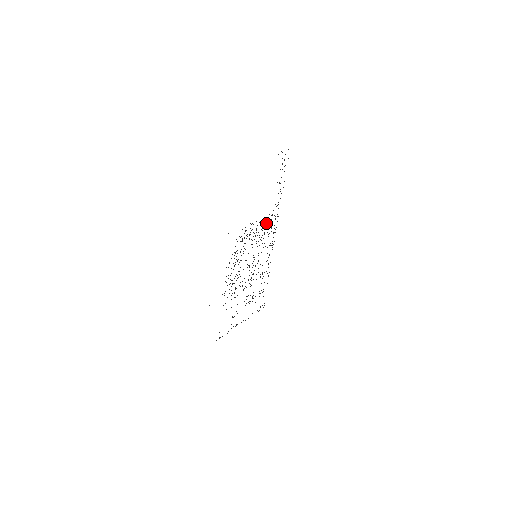
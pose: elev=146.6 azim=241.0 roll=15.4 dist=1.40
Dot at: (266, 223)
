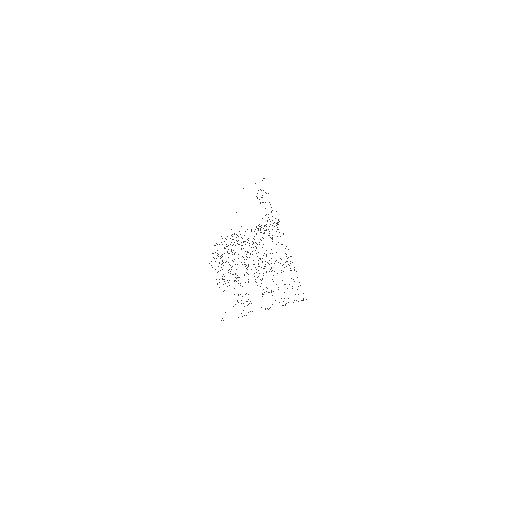
Dot at: occluded
